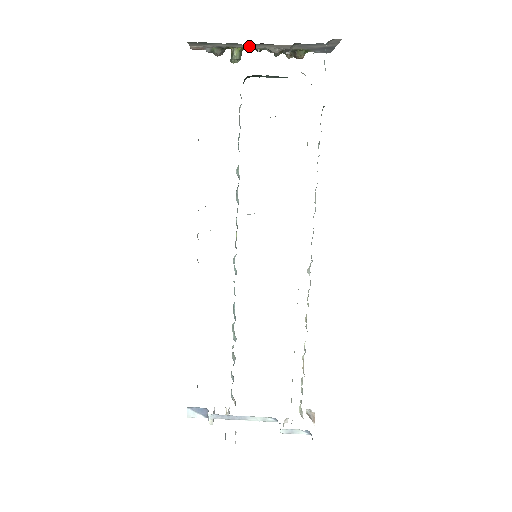
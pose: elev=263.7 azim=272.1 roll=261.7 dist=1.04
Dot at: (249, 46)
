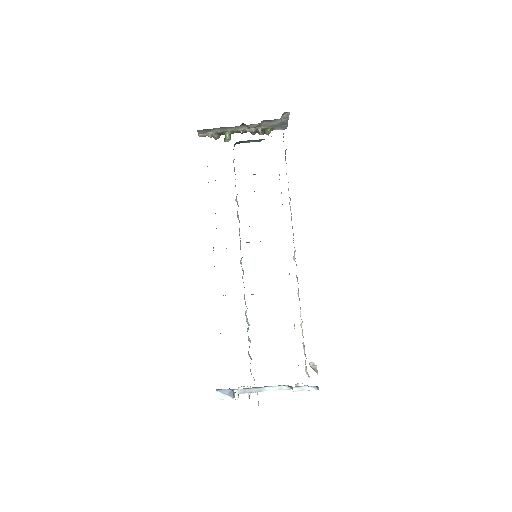
Dot at: (235, 129)
